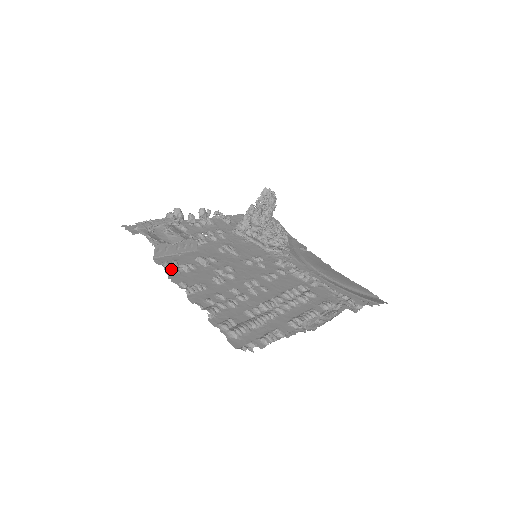
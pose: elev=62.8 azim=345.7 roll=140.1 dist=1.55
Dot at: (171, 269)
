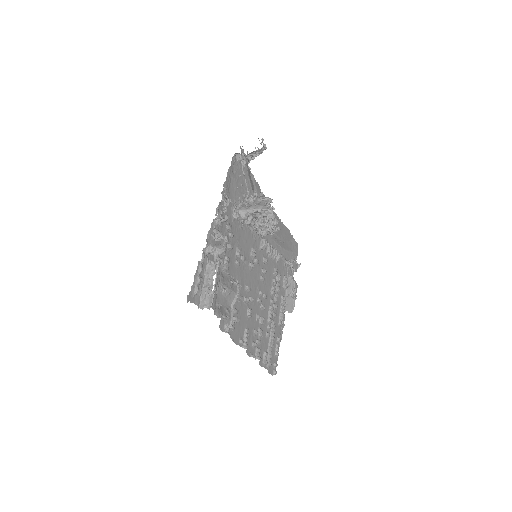
Dot at: (231, 330)
